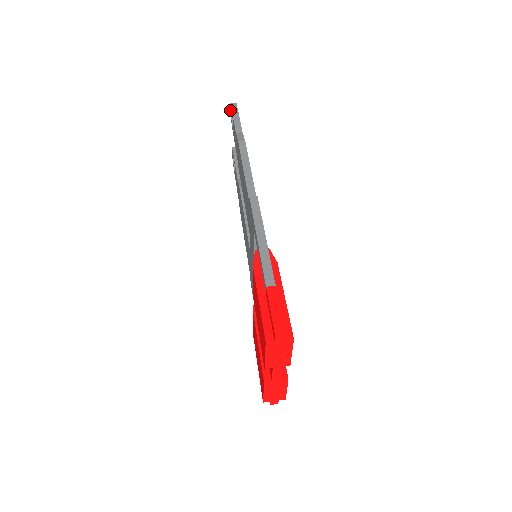
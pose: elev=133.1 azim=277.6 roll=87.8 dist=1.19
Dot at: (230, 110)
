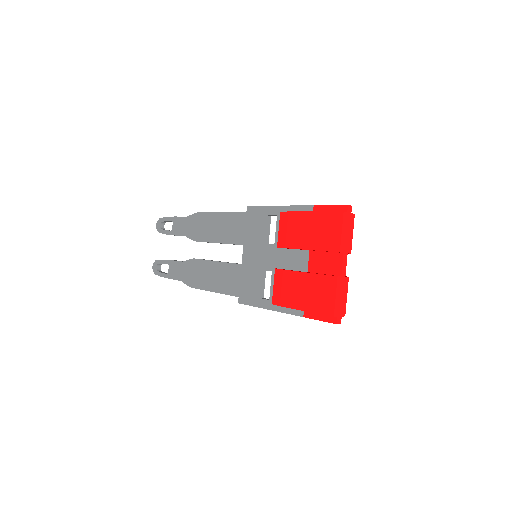
Dot at: (159, 224)
